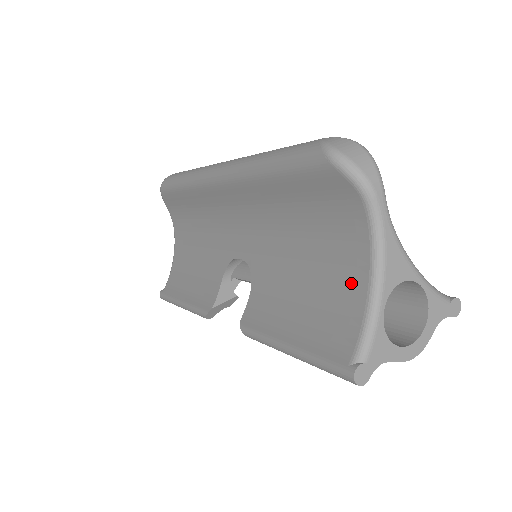
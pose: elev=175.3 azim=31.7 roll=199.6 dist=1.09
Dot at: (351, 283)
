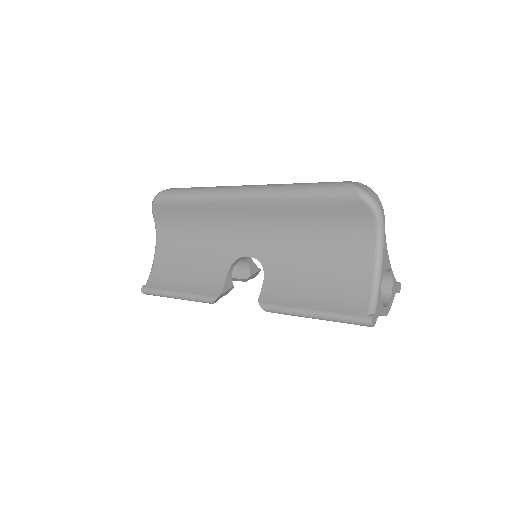
Dot at: (360, 269)
